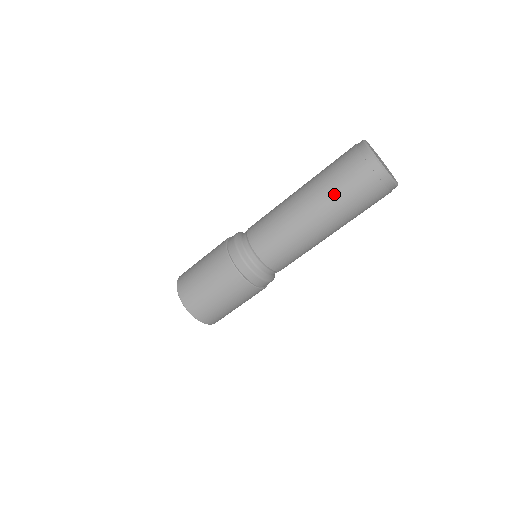
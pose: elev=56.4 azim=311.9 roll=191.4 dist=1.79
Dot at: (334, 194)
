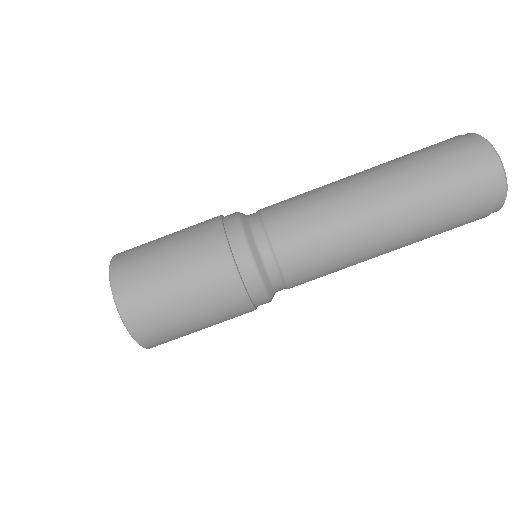
Dot at: (427, 194)
